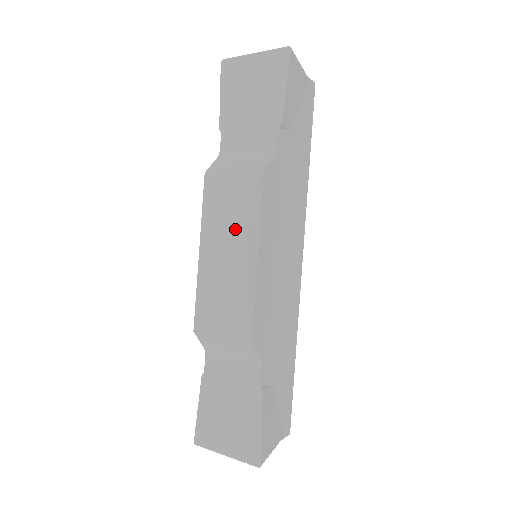
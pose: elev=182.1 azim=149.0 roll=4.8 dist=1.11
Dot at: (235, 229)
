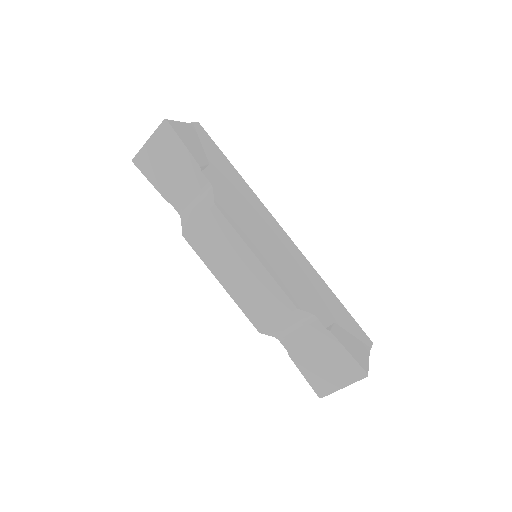
Dot at: (229, 252)
